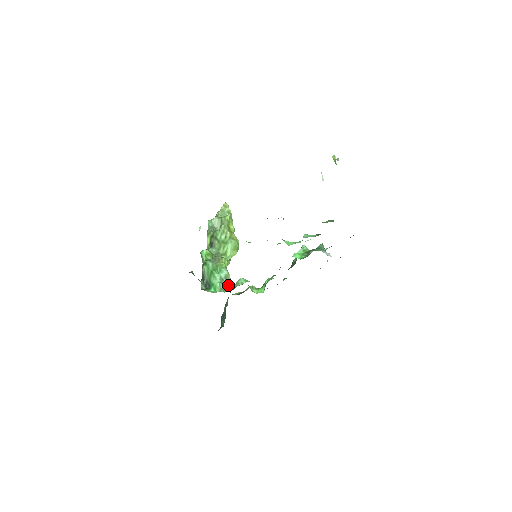
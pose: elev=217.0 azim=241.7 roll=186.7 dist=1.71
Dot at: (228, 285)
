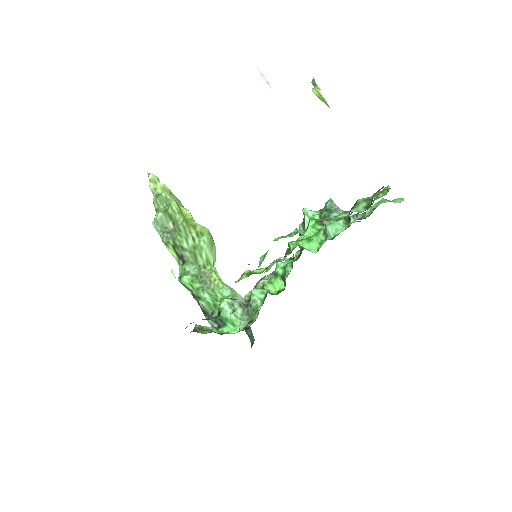
Dot at: (240, 304)
